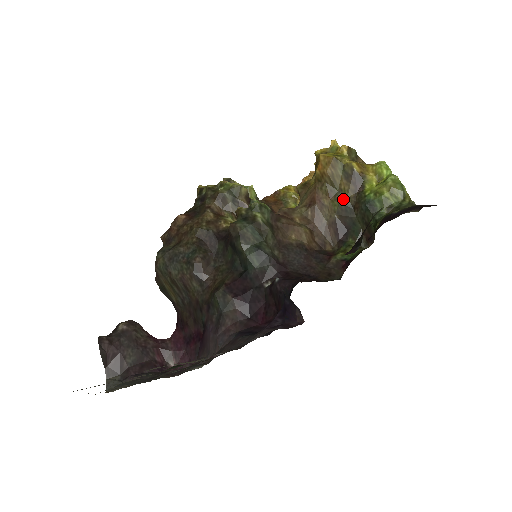
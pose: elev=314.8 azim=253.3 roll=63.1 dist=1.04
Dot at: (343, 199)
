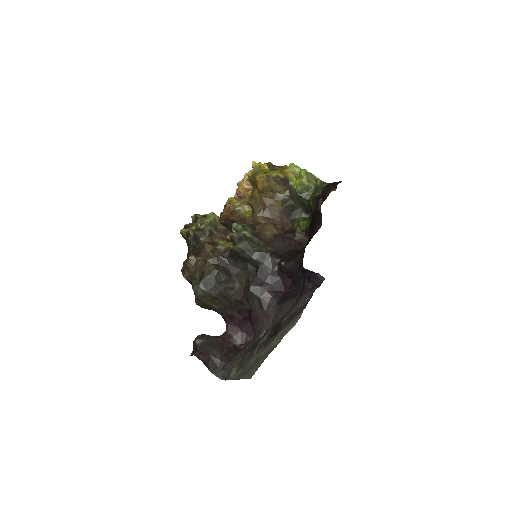
Dot at: (282, 196)
